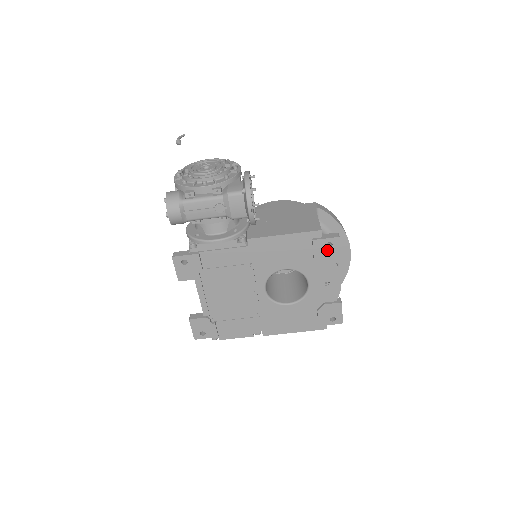
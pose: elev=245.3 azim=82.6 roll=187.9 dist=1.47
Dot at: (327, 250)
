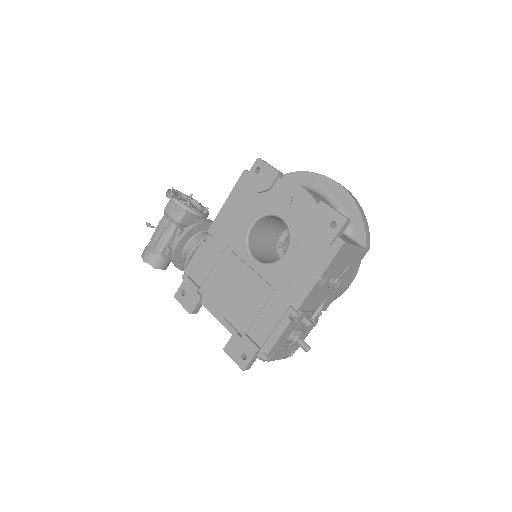
Dot at: (260, 176)
